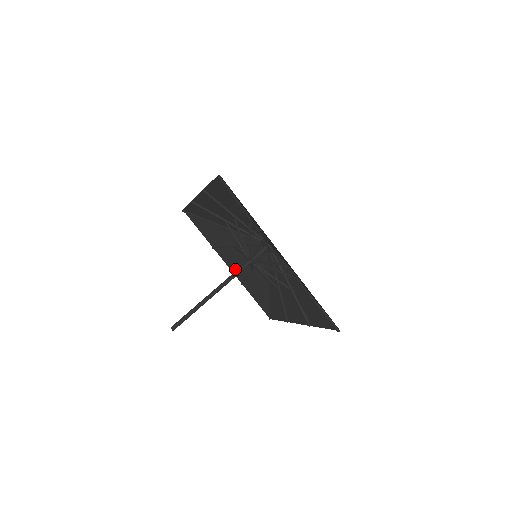
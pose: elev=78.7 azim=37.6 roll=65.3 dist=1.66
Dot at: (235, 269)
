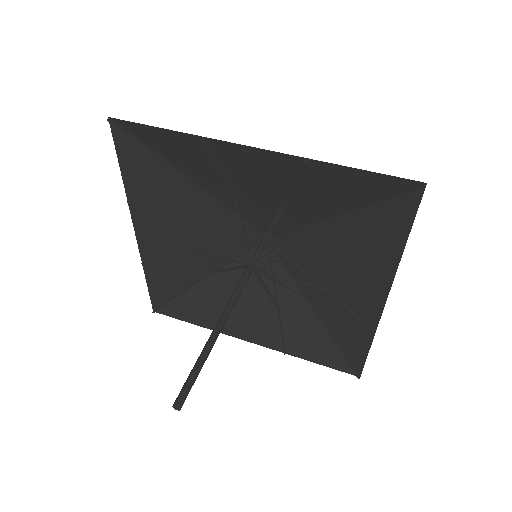
Dot at: (261, 337)
